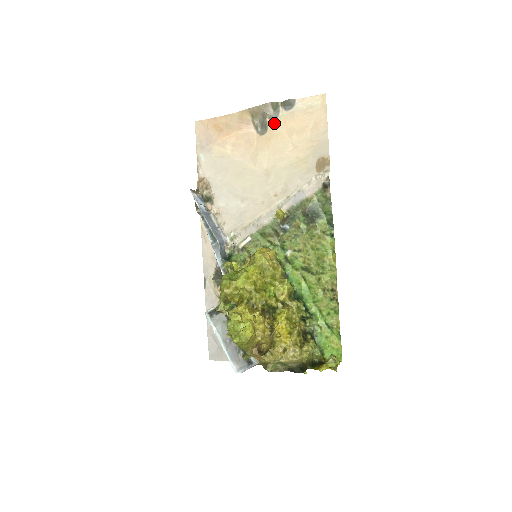
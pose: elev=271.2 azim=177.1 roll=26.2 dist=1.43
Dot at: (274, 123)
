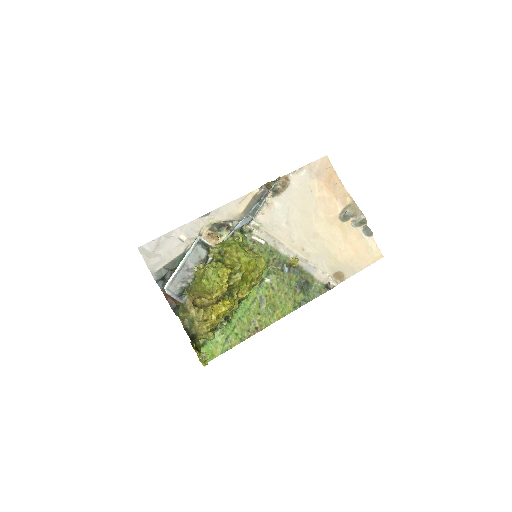
Dot at: (351, 225)
